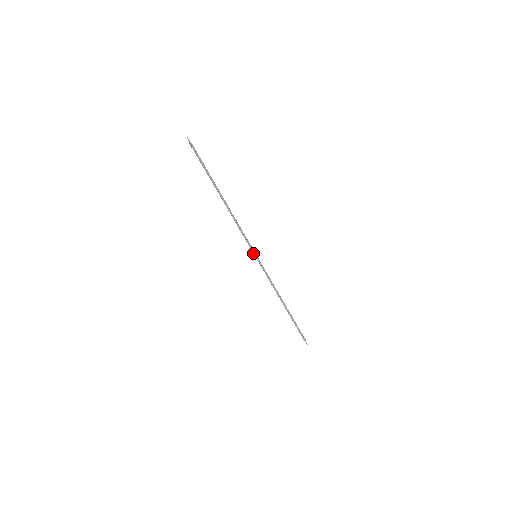
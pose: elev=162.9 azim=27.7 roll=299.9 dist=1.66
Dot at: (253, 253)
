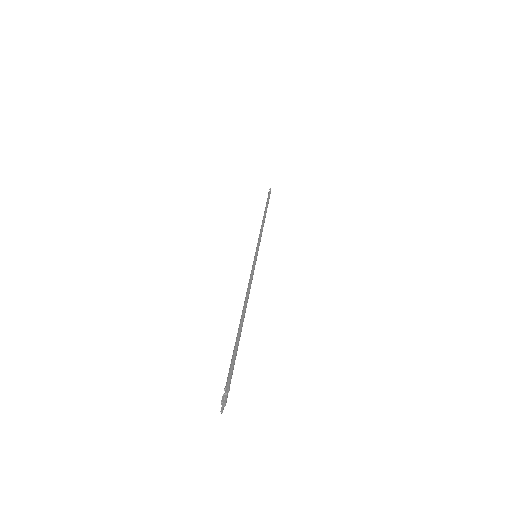
Dot at: (255, 261)
